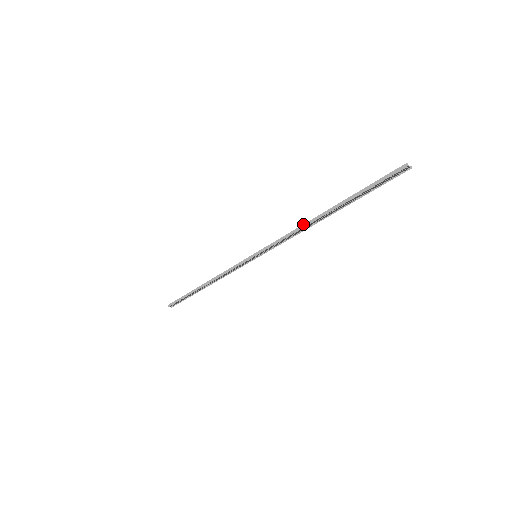
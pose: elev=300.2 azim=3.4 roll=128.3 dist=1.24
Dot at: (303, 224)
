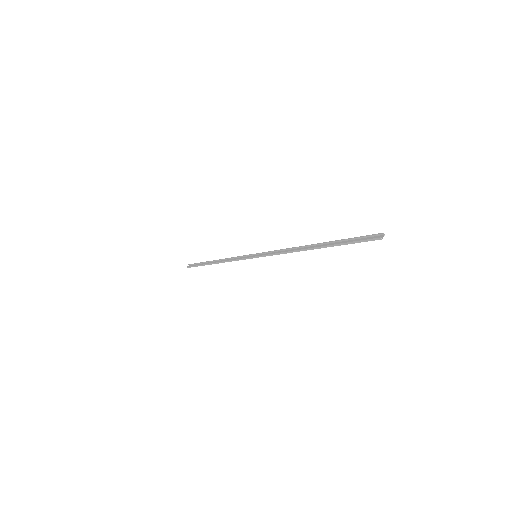
Dot at: (293, 251)
